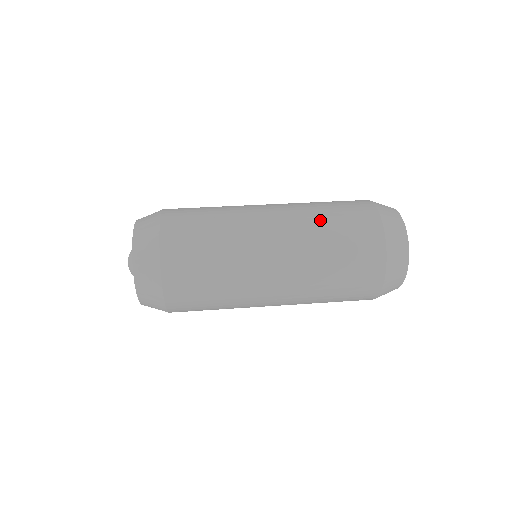
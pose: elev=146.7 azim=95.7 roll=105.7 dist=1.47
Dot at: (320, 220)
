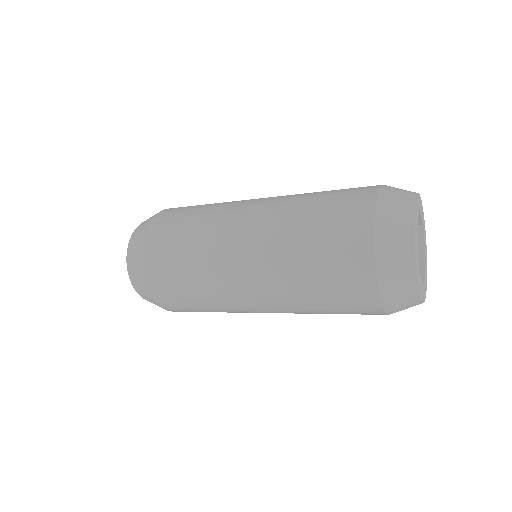
Dot at: occluded
